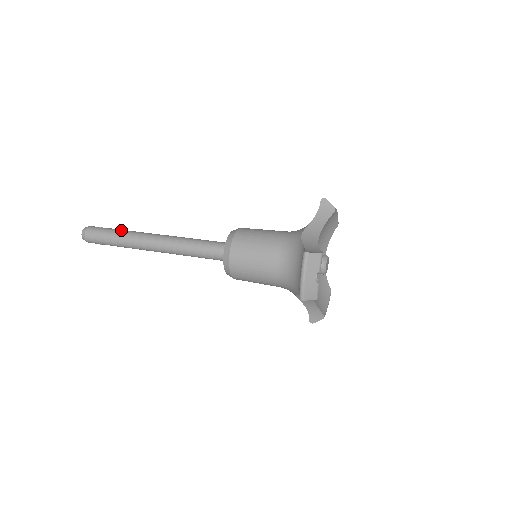
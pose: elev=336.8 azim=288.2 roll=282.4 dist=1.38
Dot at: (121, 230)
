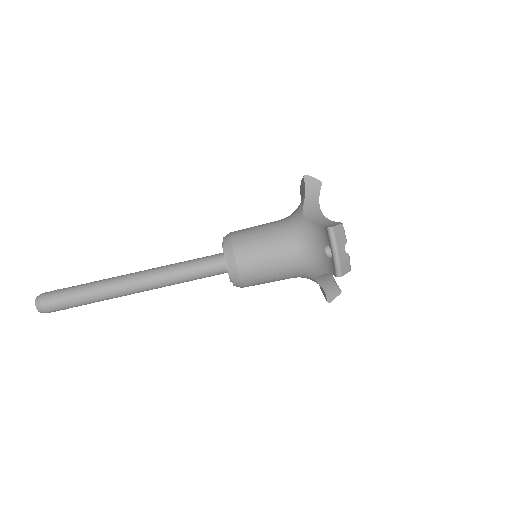
Dot at: (87, 284)
